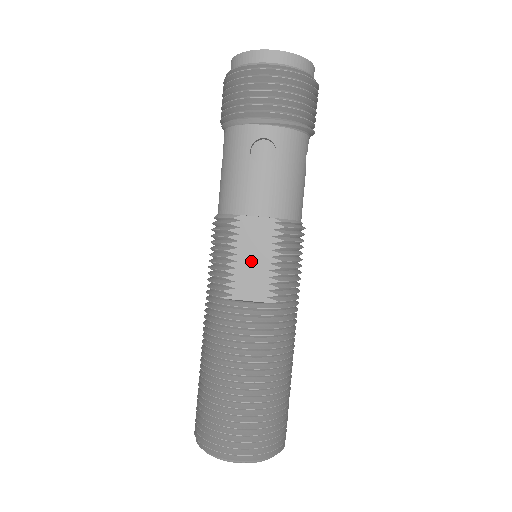
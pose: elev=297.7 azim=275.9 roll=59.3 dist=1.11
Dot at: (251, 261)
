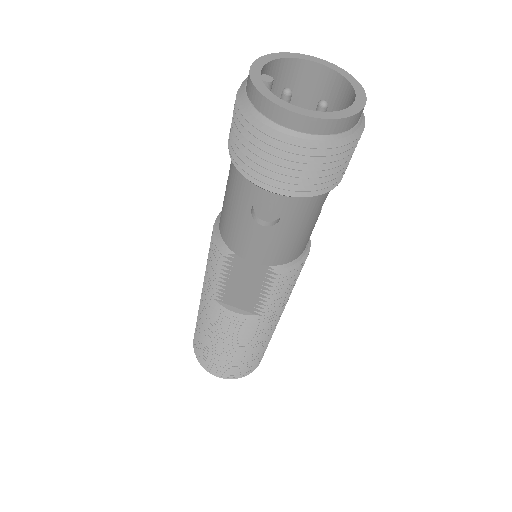
Dot at: (242, 286)
